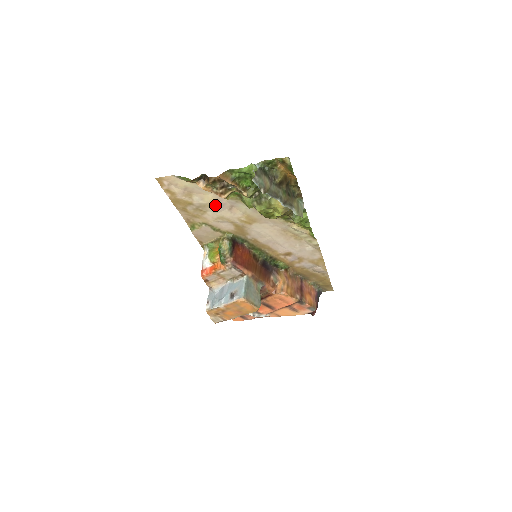
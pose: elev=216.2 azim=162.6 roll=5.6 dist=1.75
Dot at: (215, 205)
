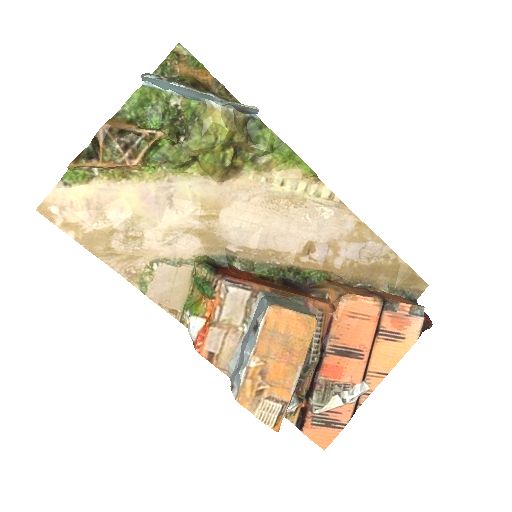
Dot at: (146, 210)
